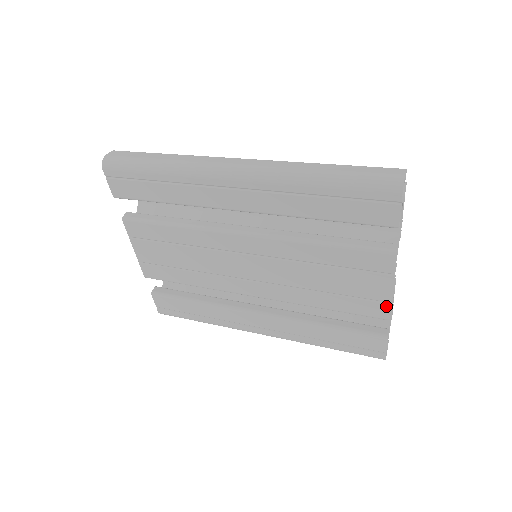
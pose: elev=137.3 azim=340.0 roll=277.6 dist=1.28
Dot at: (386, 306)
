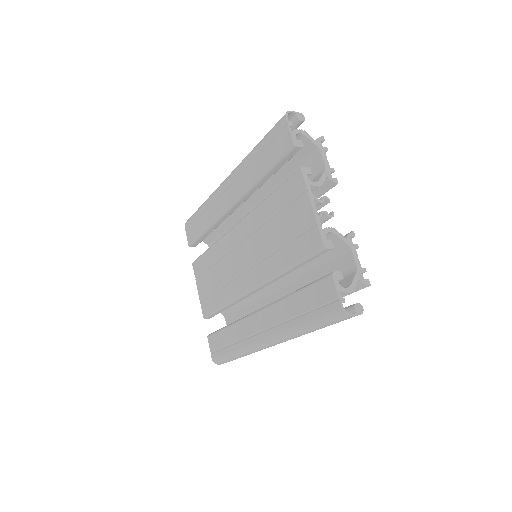
Dot at: (316, 230)
